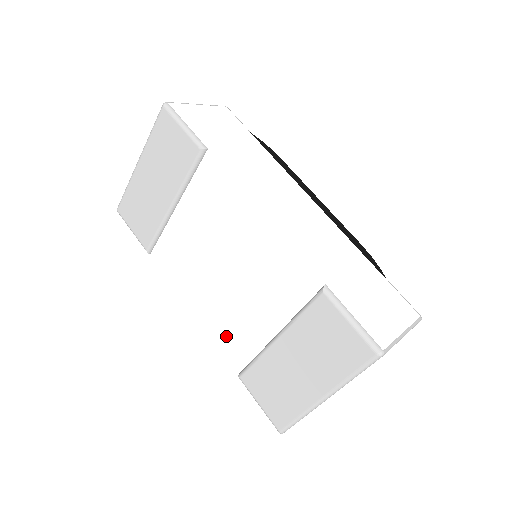
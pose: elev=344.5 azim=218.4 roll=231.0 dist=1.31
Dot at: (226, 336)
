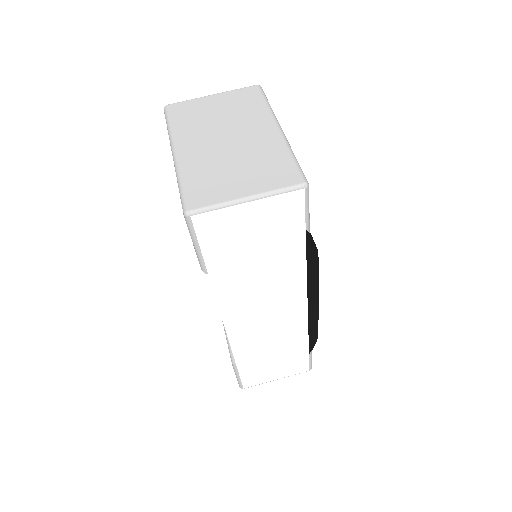
Dot at: occluded
